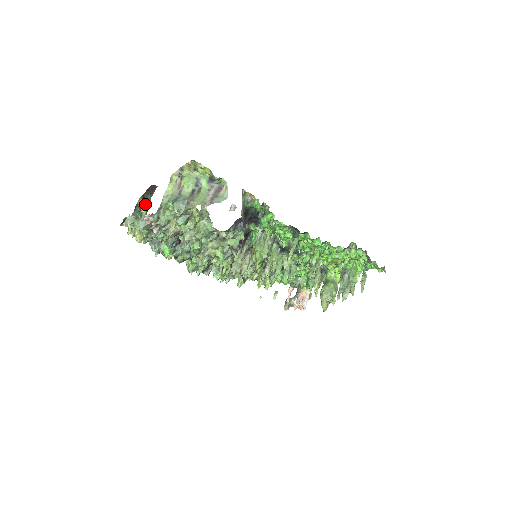
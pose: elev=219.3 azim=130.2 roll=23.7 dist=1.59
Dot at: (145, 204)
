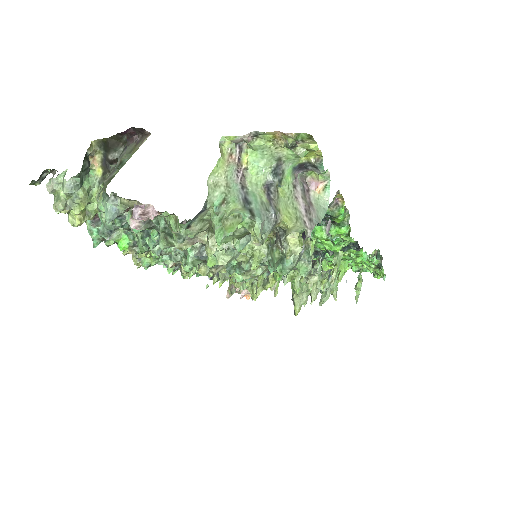
Dot at: (104, 157)
